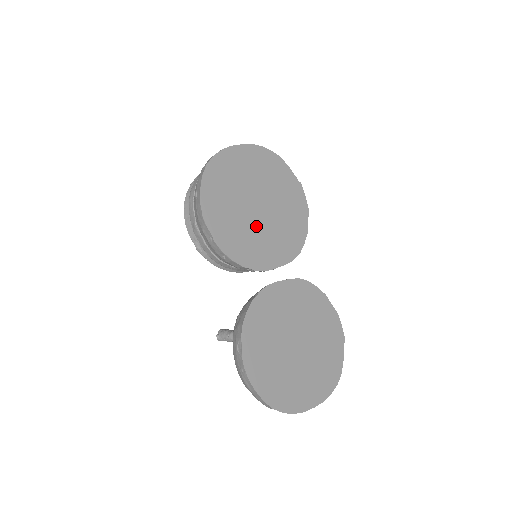
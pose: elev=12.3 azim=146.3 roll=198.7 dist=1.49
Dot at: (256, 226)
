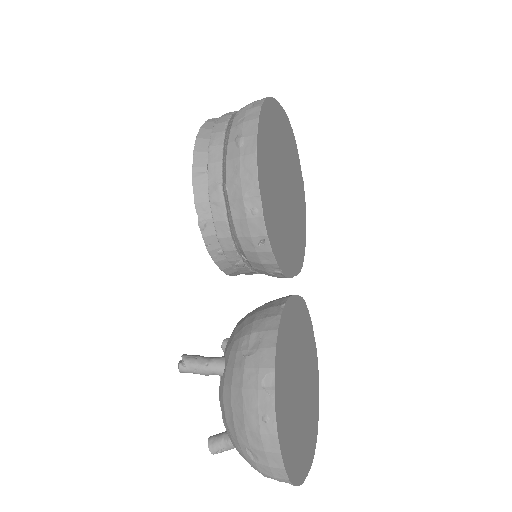
Dot at: (284, 214)
